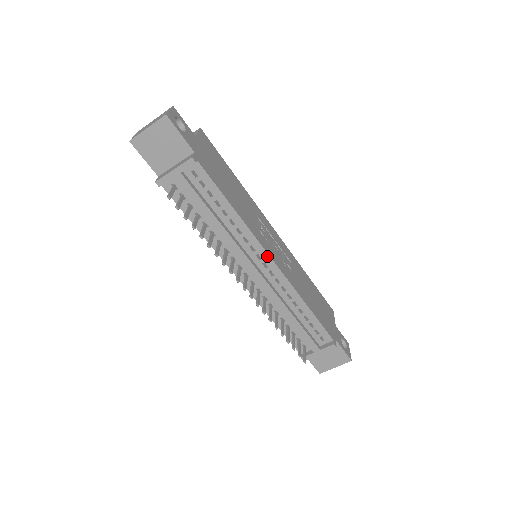
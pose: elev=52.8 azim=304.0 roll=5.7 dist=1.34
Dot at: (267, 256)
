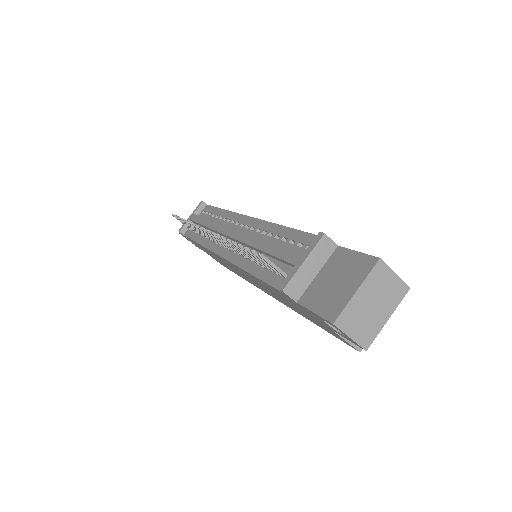
Dot at: (244, 217)
